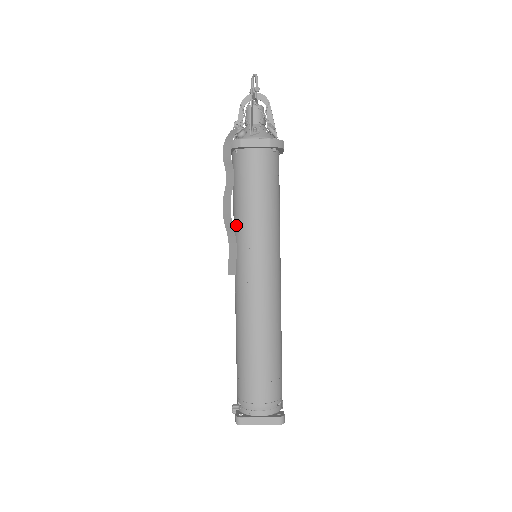
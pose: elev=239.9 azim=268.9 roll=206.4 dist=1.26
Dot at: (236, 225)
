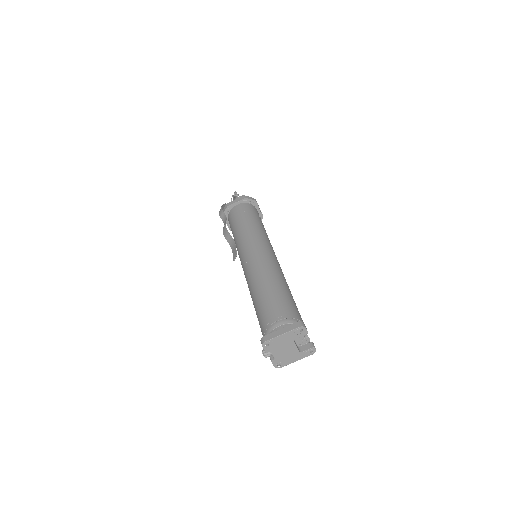
Dot at: (236, 243)
